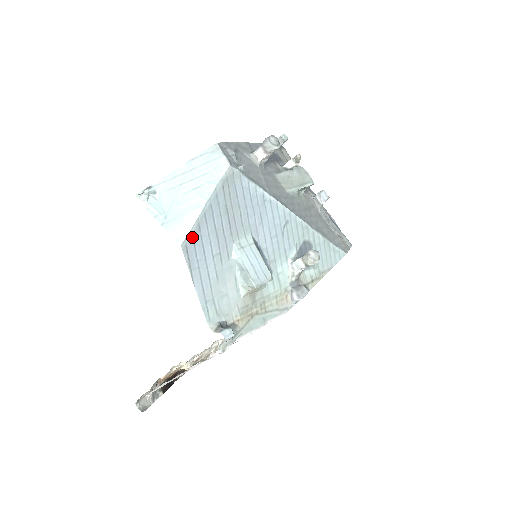
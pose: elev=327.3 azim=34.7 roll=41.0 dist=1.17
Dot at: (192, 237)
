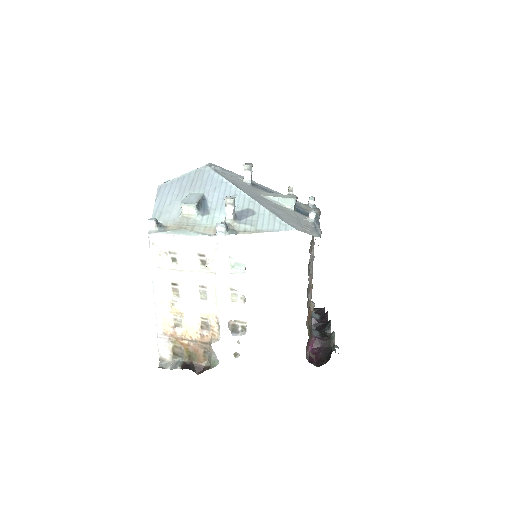
Dot at: (166, 185)
